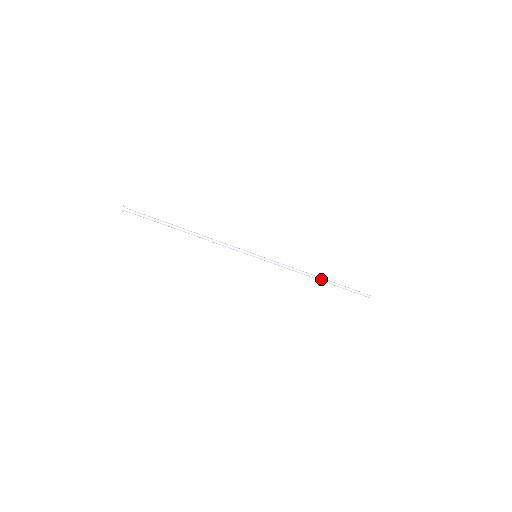
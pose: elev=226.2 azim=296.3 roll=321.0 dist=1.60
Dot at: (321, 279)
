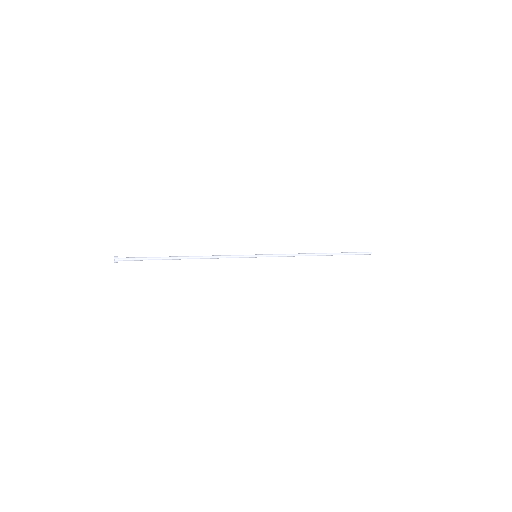
Dot at: occluded
